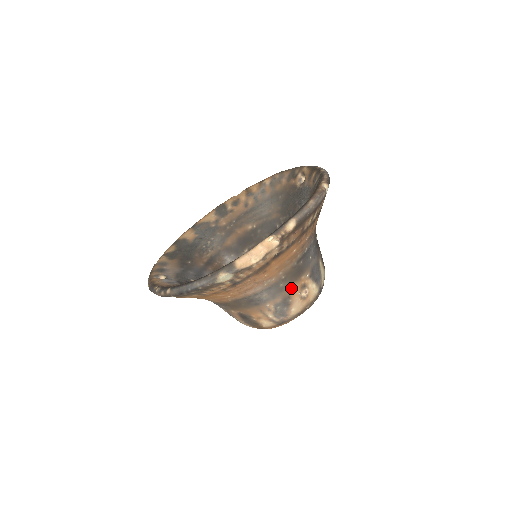
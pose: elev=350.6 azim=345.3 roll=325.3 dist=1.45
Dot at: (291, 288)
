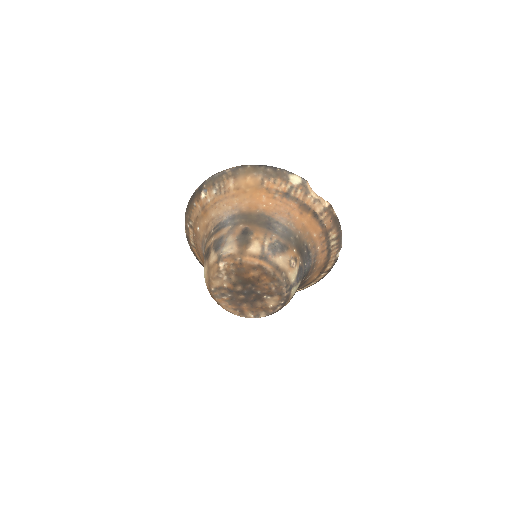
Dot at: (292, 248)
